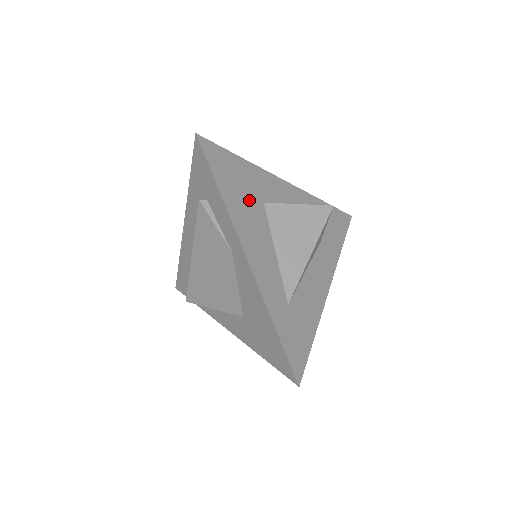
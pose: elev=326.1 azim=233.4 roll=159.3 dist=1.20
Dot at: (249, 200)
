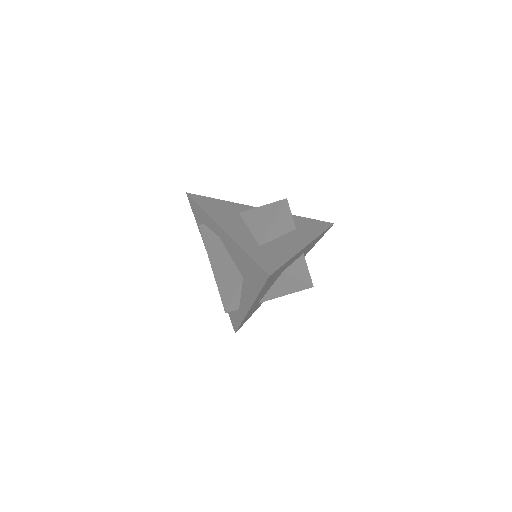
Dot at: (226, 212)
